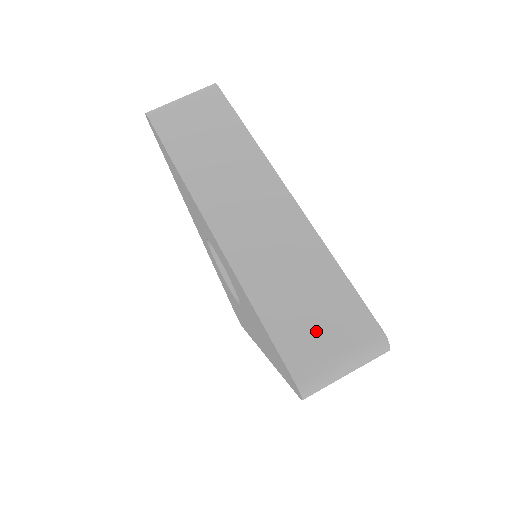
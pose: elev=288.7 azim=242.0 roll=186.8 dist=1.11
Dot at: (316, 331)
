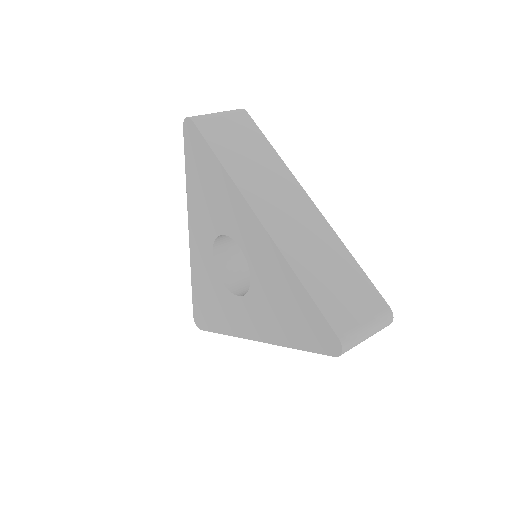
Dot at: (348, 304)
